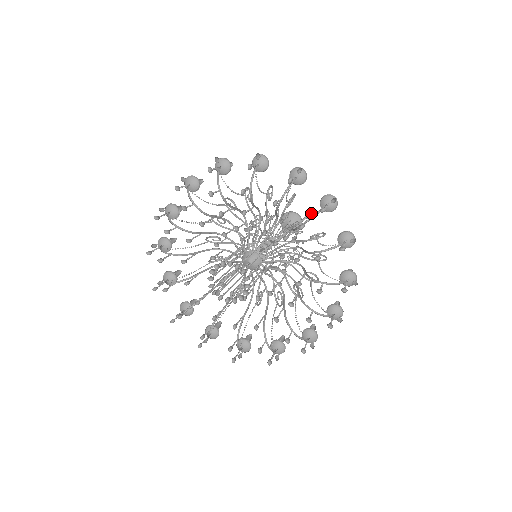
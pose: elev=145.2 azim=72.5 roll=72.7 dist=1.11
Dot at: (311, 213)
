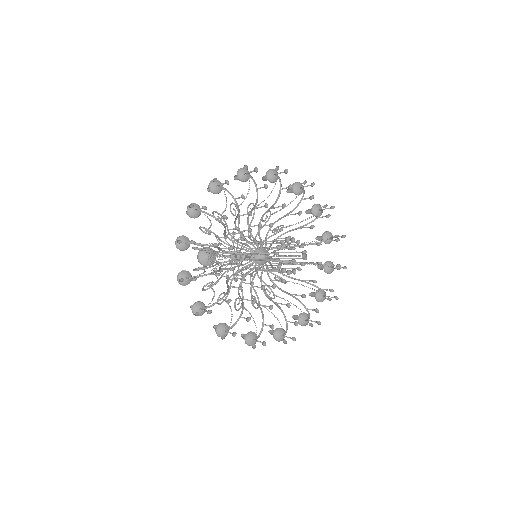
Dot at: occluded
